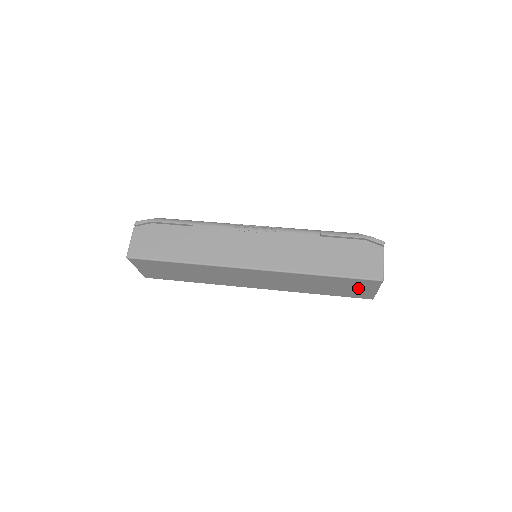
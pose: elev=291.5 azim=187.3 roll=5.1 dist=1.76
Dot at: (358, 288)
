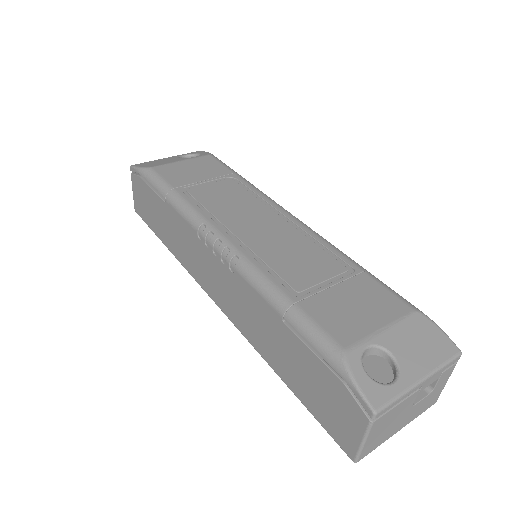
Dot at: occluded
